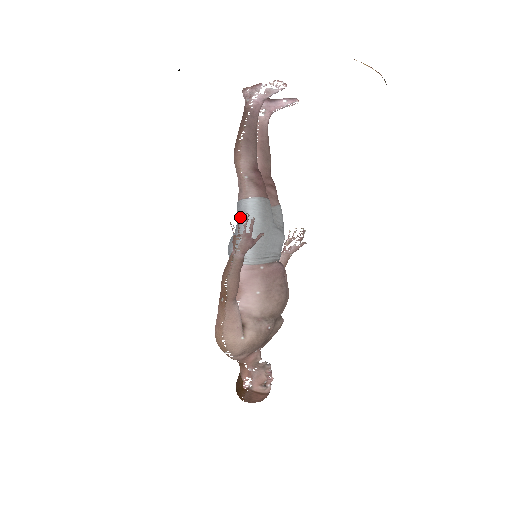
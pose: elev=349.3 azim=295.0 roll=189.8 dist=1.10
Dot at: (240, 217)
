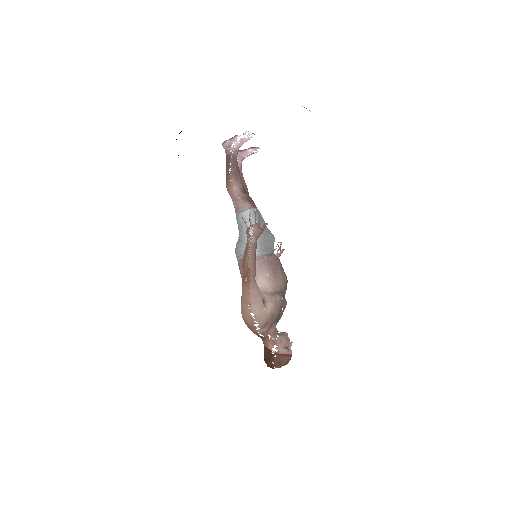
Dot at: occluded
